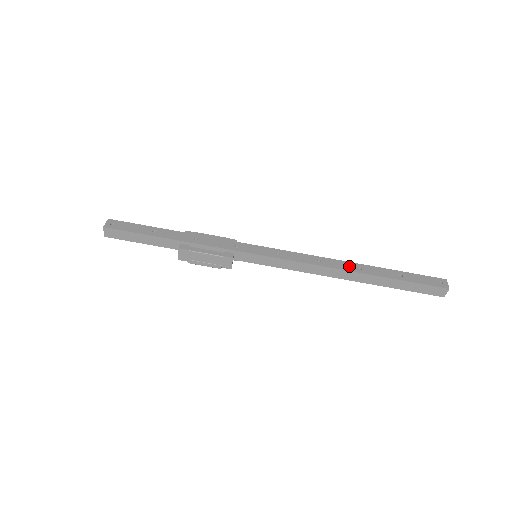
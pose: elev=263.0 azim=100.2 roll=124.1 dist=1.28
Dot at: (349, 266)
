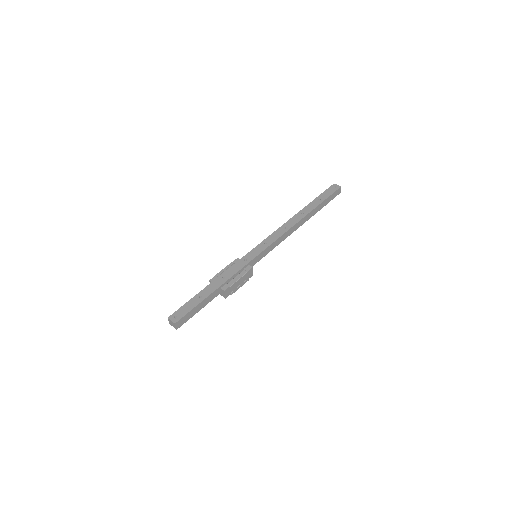
Dot at: (298, 217)
